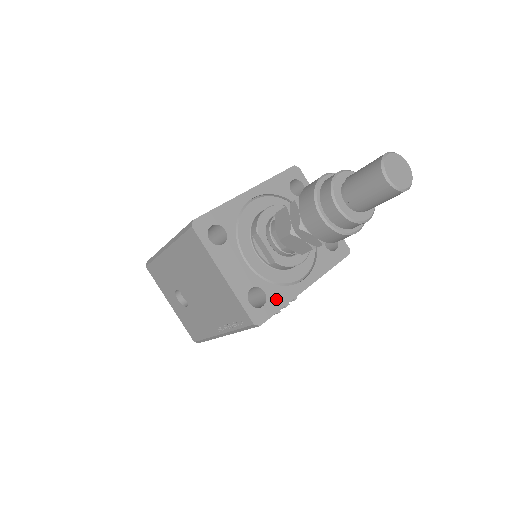
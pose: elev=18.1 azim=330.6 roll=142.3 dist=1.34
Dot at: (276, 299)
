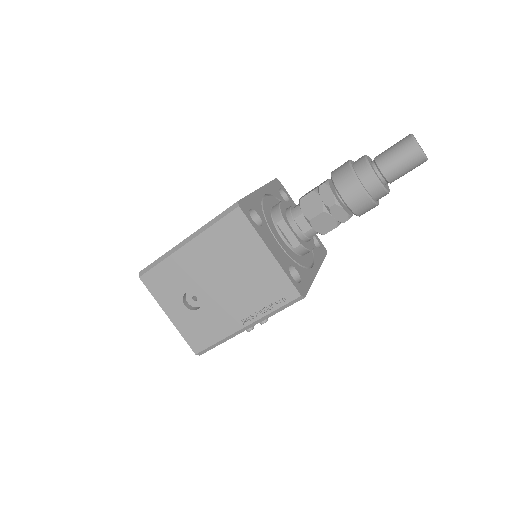
Dot at: (305, 278)
